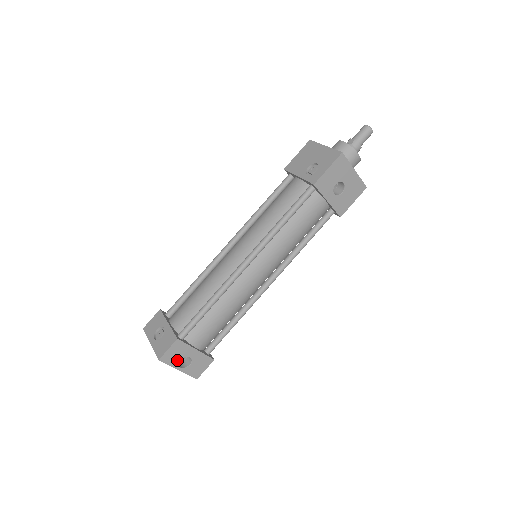
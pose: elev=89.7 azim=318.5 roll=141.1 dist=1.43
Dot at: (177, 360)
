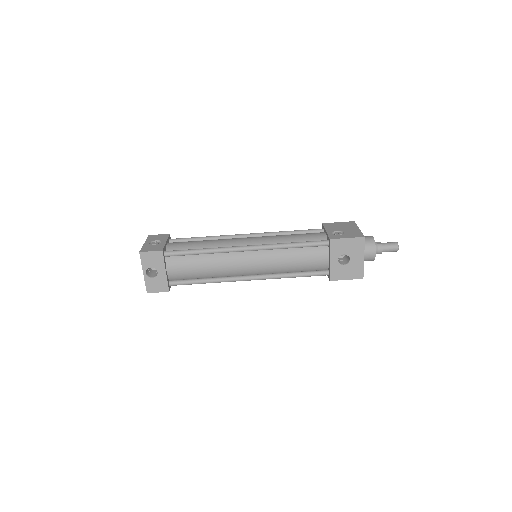
Dot at: (149, 265)
